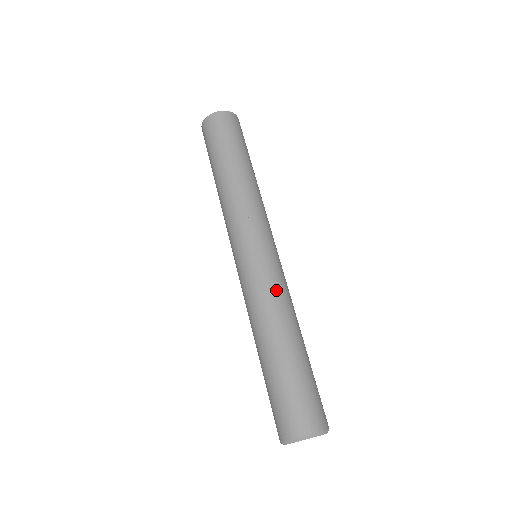
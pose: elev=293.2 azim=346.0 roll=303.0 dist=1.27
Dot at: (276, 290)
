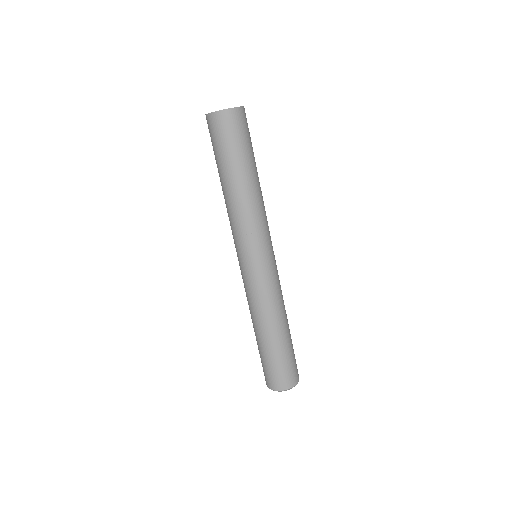
Dot at: (280, 291)
